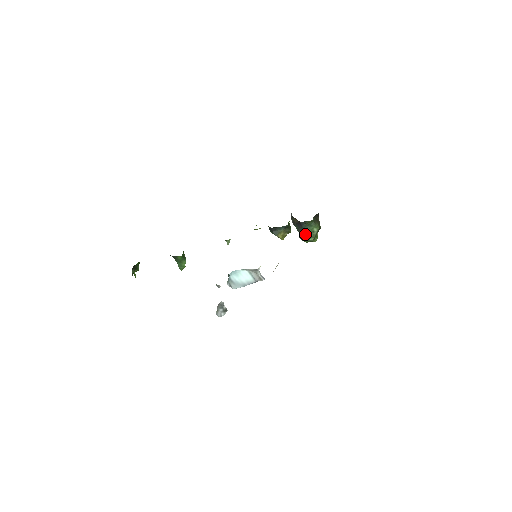
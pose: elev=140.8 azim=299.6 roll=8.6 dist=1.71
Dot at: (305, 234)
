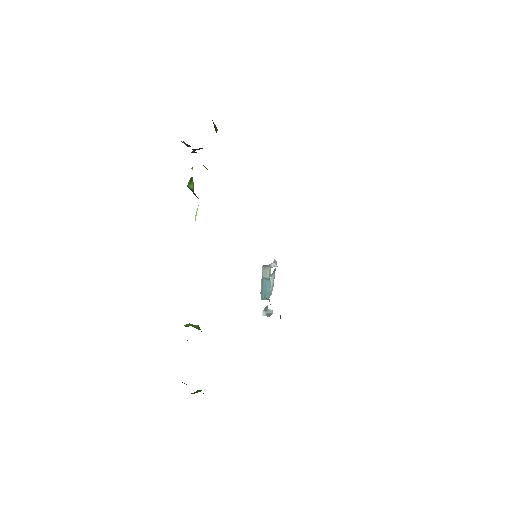
Dot at: occluded
